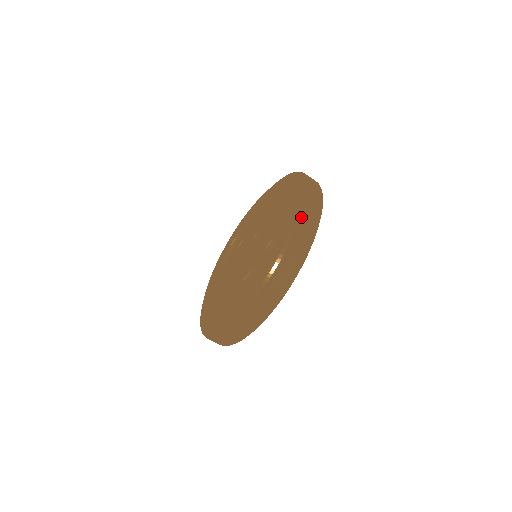
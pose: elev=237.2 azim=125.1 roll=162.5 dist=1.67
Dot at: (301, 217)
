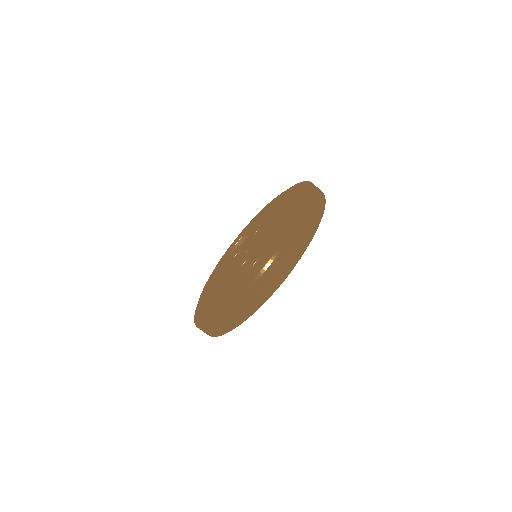
Dot at: (305, 184)
